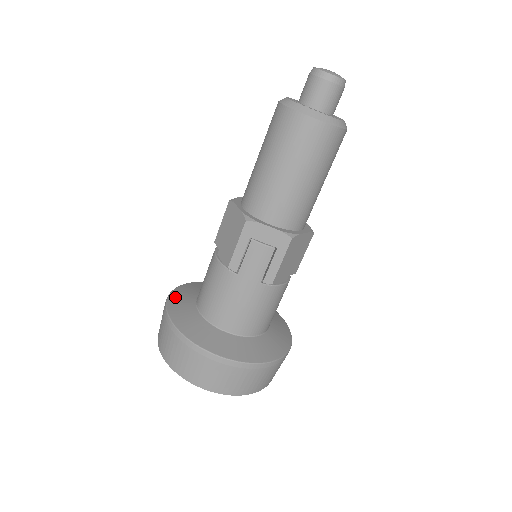
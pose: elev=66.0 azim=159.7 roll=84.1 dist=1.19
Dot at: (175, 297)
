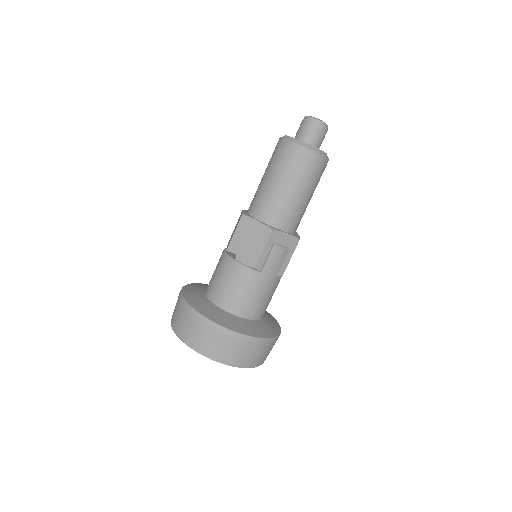
Dot at: (192, 301)
